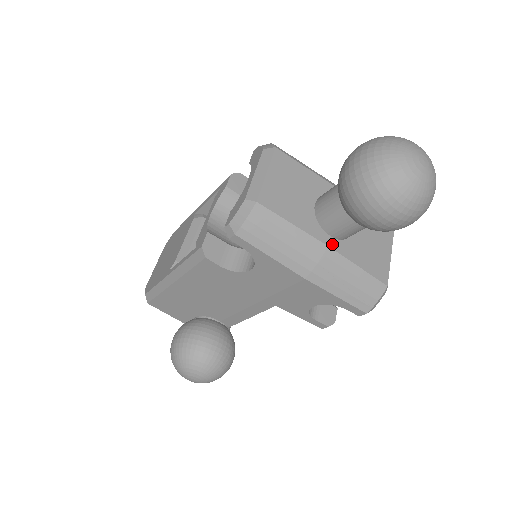
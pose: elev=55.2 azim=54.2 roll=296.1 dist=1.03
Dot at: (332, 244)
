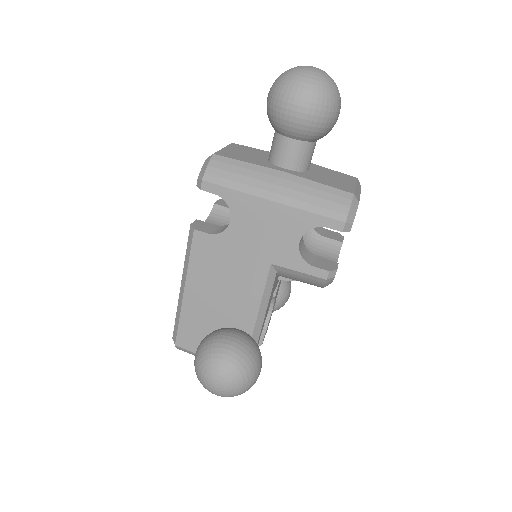
Dot at: (287, 171)
